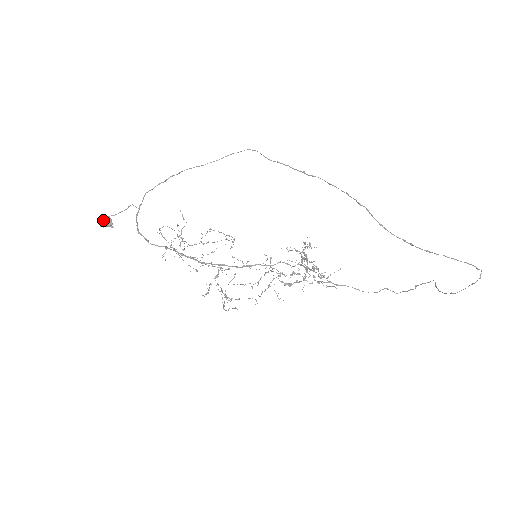
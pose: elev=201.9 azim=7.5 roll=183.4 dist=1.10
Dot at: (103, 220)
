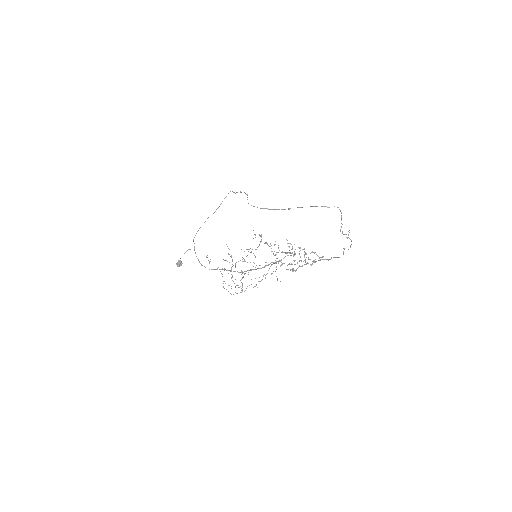
Dot at: (177, 263)
